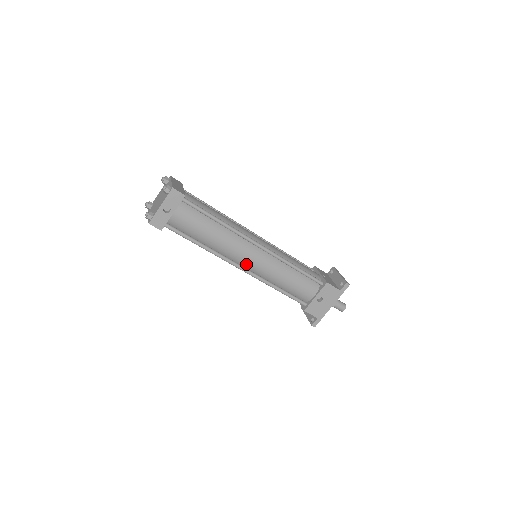
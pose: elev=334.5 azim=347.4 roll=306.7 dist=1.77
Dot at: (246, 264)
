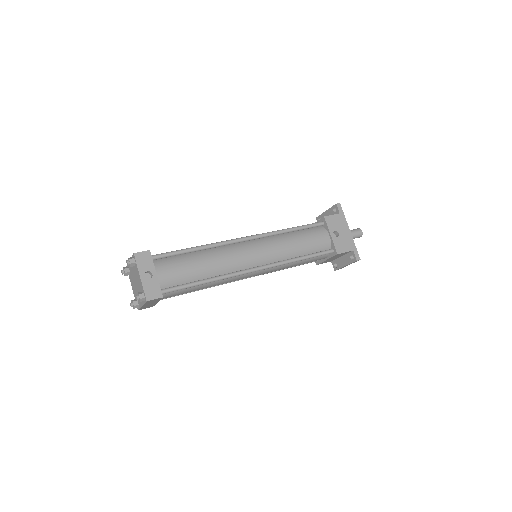
Dot at: (255, 262)
